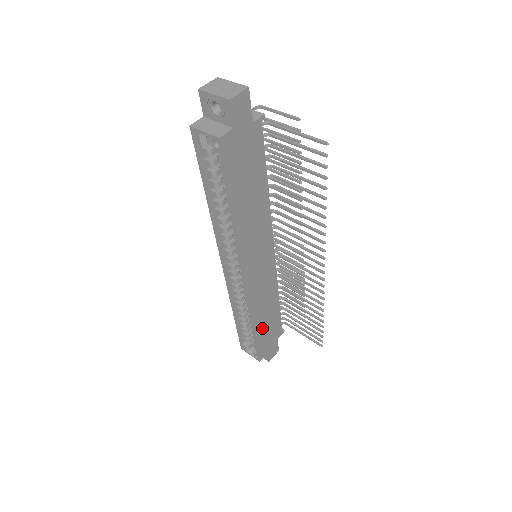
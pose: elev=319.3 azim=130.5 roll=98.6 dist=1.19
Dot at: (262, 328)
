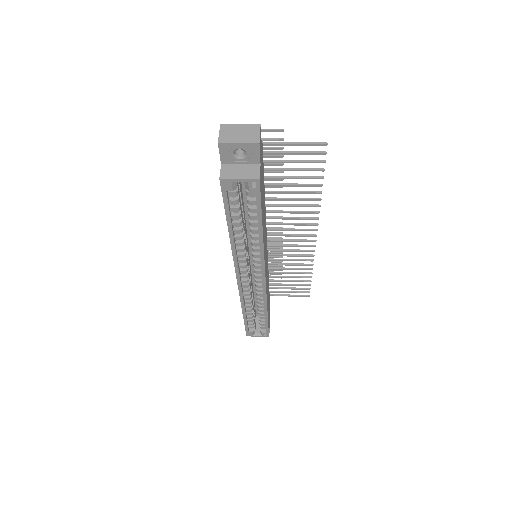
Dot at: (268, 310)
